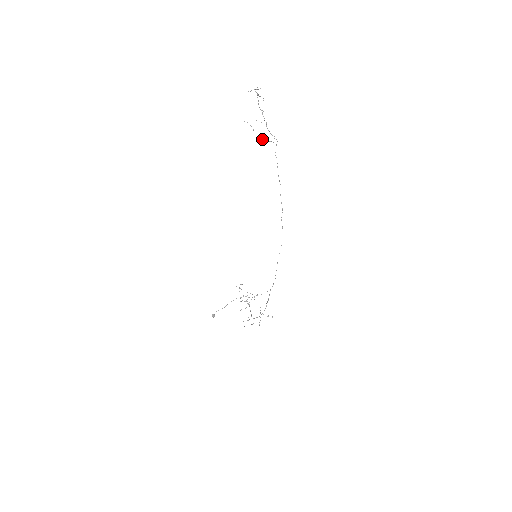
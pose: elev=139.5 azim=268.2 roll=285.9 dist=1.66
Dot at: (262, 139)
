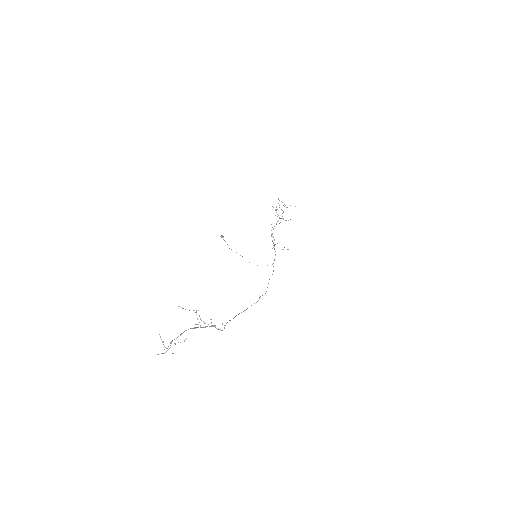
Dot at: occluded
